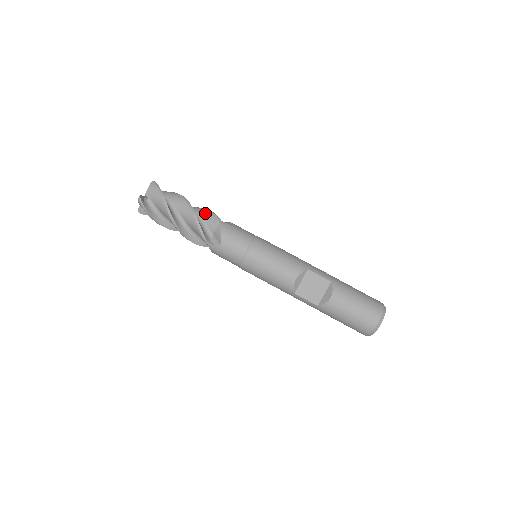
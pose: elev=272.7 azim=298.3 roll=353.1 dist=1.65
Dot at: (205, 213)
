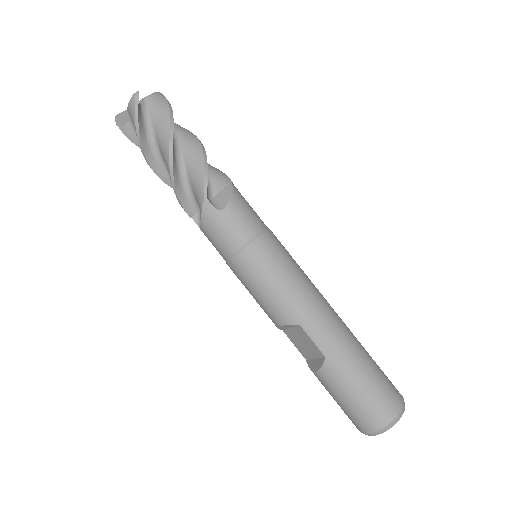
Dot at: (195, 173)
